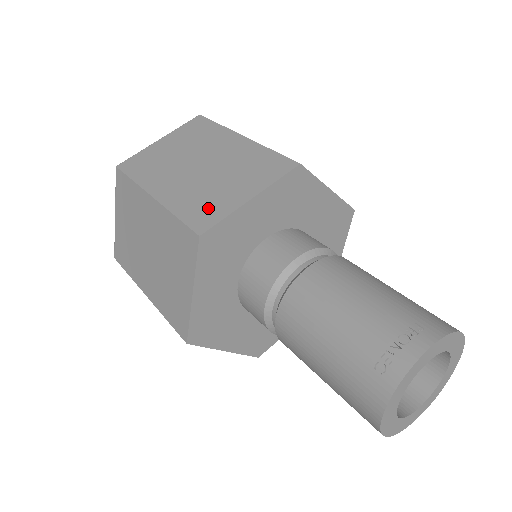
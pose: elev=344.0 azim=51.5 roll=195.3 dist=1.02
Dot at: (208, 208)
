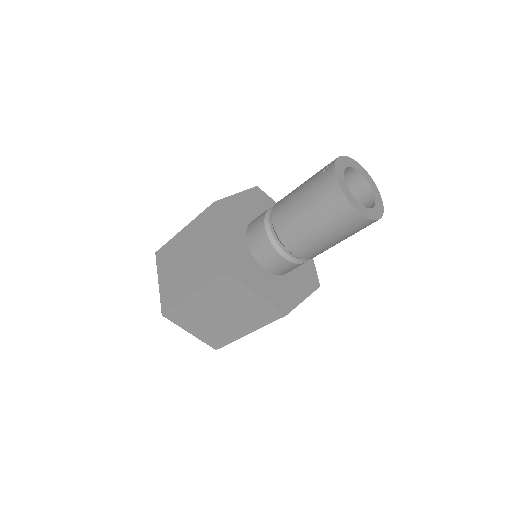
Dot at: occluded
